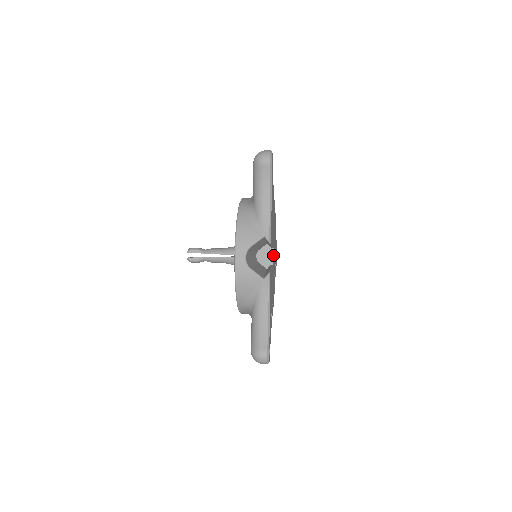
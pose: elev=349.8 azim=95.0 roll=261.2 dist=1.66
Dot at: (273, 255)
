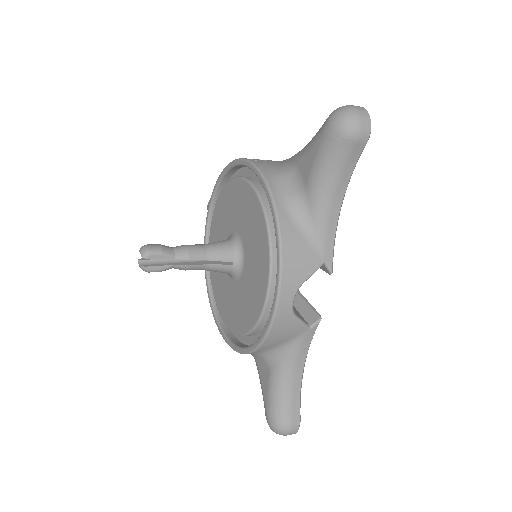
Dot at: occluded
